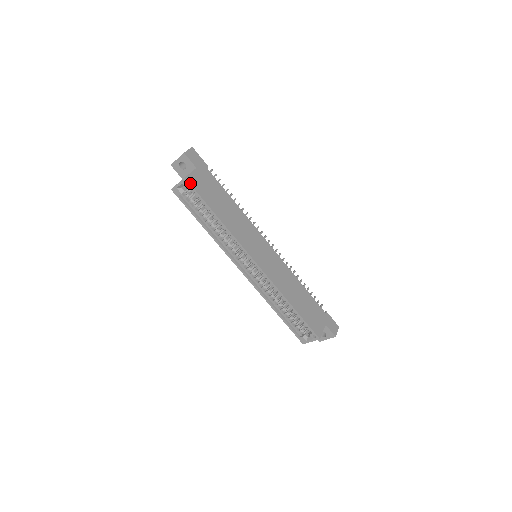
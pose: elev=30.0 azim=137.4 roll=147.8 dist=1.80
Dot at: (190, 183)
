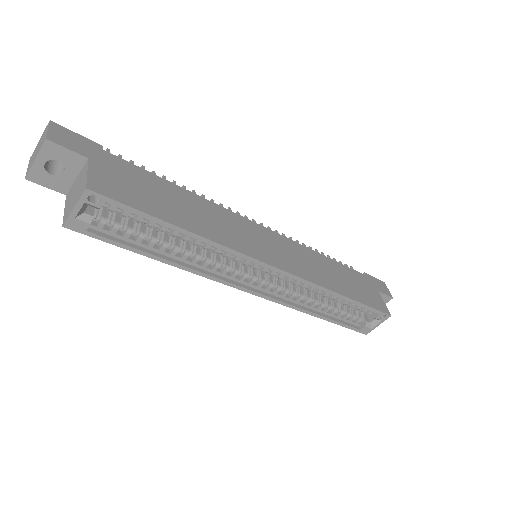
Dot at: (102, 194)
